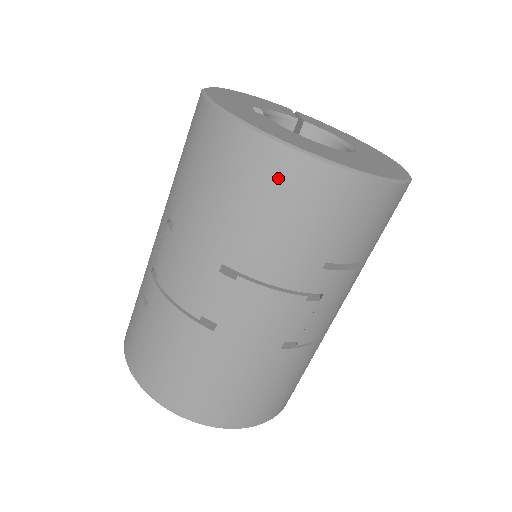
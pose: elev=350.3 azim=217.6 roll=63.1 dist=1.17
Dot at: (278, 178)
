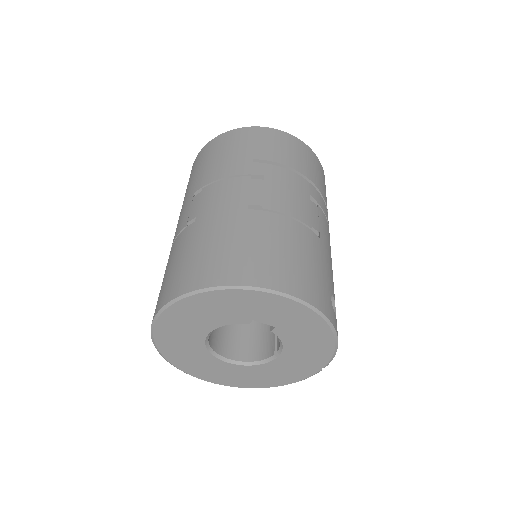
Dot at: (211, 148)
